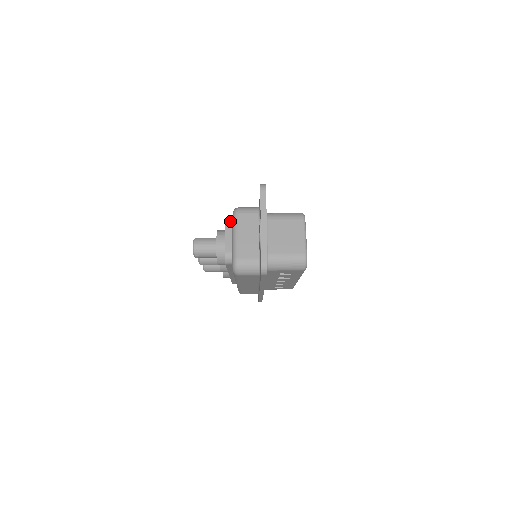
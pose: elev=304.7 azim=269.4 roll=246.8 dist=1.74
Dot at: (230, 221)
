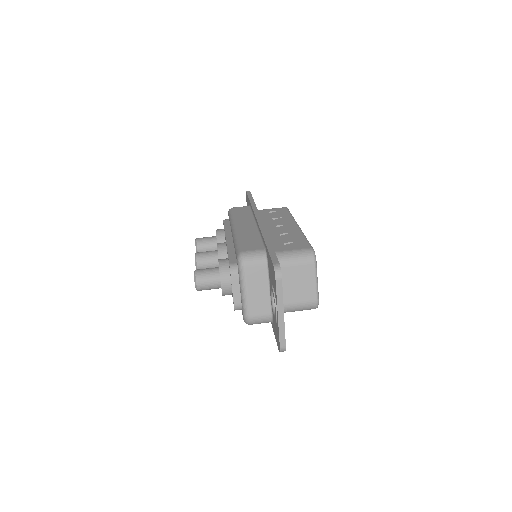
Dot at: (235, 268)
